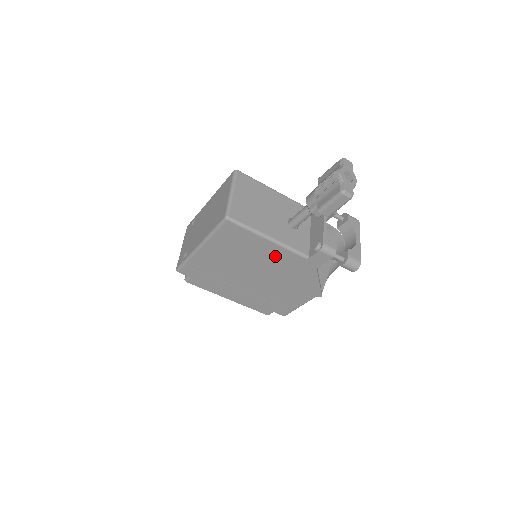
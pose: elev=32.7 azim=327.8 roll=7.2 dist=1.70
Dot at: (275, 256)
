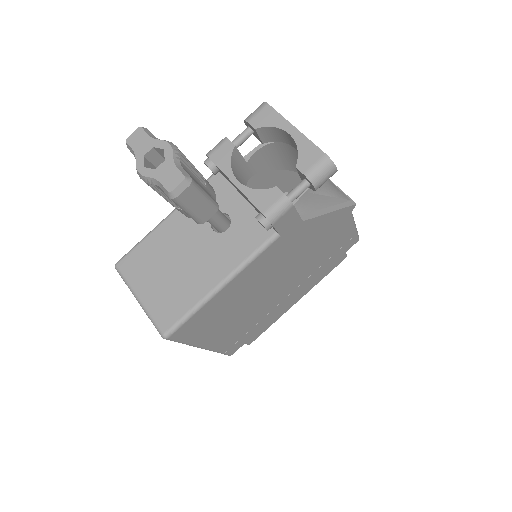
Dot at: (255, 274)
